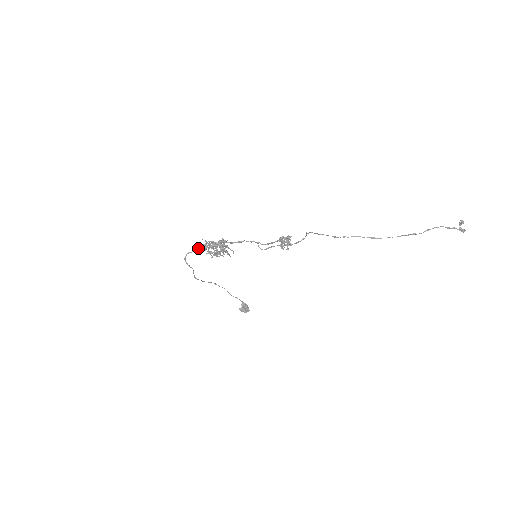
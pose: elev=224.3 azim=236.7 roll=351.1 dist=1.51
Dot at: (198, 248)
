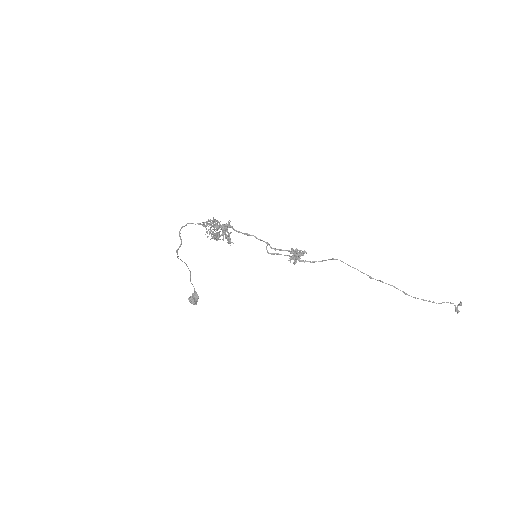
Dot at: occluded
